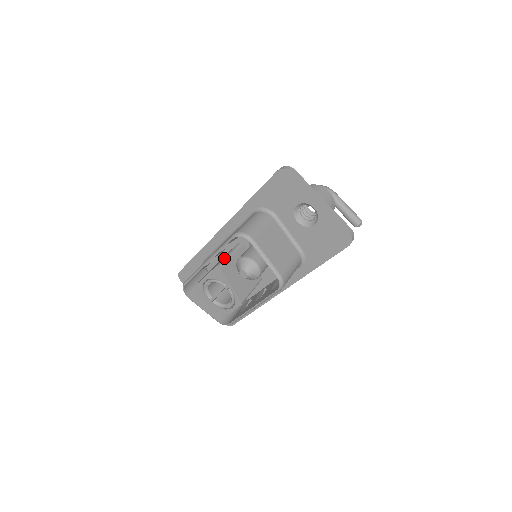
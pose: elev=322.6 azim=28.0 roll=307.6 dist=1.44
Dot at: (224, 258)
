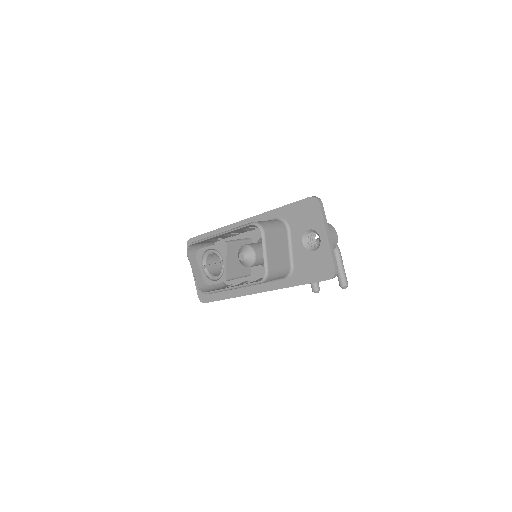
Dot at: (233, 240)
